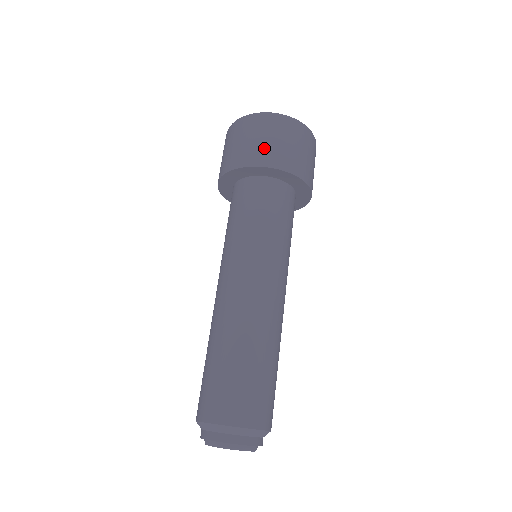
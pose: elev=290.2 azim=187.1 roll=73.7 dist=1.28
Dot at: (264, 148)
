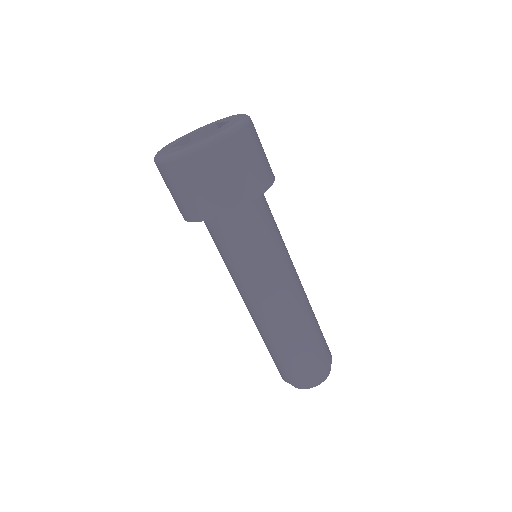
Dot at: (226, 190)
